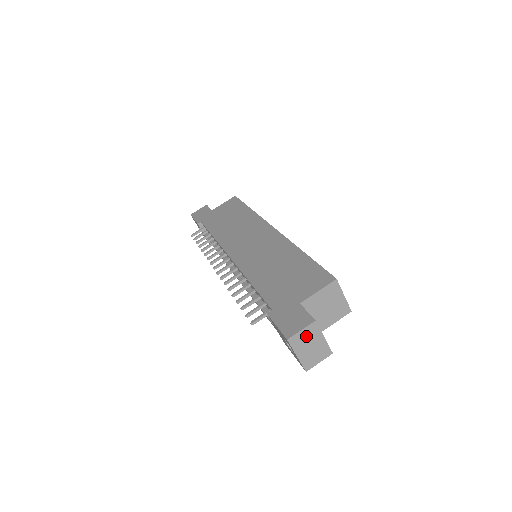
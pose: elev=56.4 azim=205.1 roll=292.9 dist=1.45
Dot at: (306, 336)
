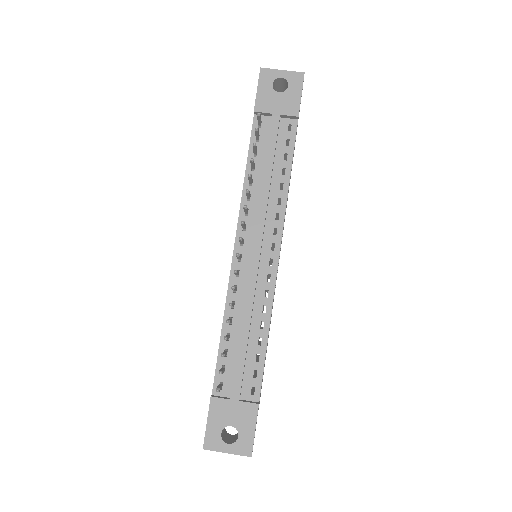
Dot at: occluded
